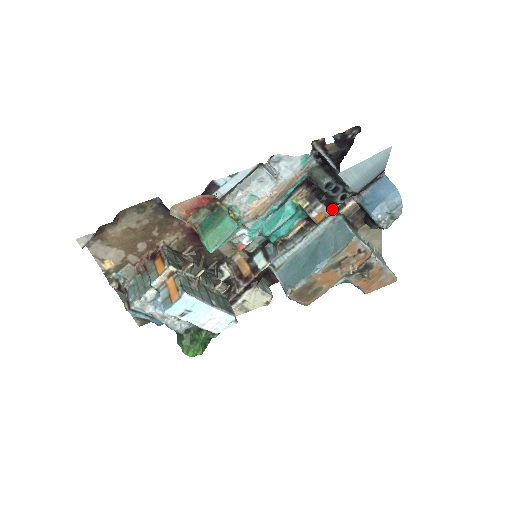
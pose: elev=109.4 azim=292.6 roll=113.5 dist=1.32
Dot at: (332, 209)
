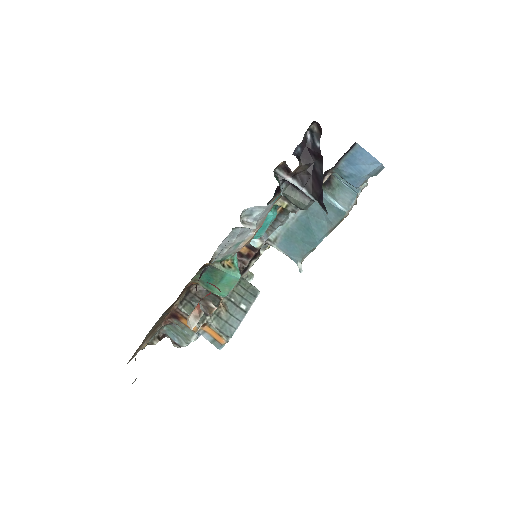
Dot at: occluded
